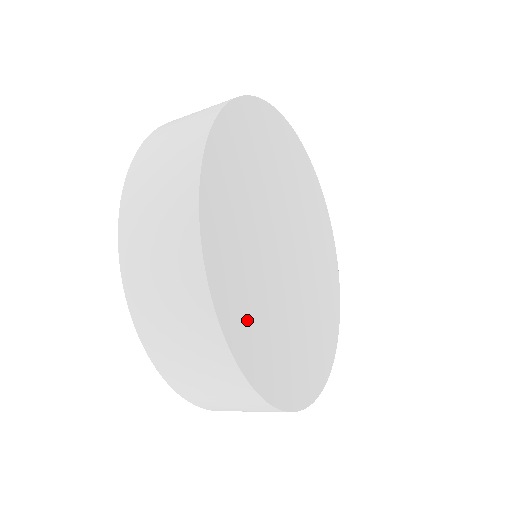
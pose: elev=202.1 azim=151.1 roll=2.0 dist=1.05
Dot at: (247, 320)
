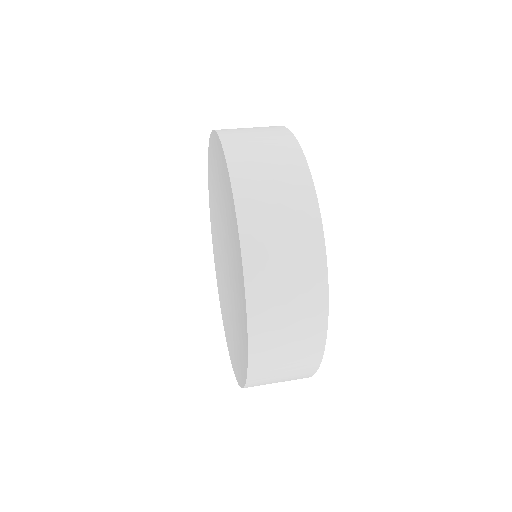
Dot at: occluded
